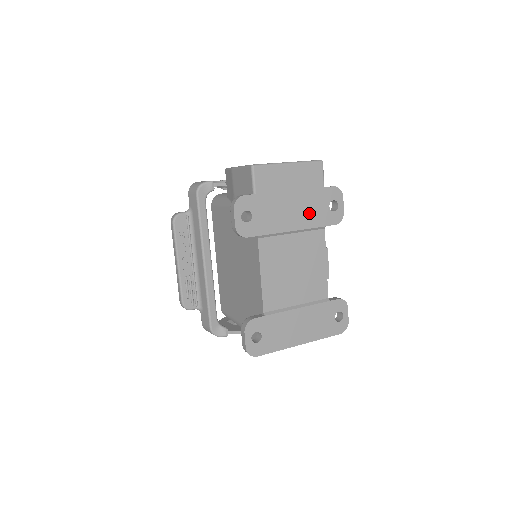
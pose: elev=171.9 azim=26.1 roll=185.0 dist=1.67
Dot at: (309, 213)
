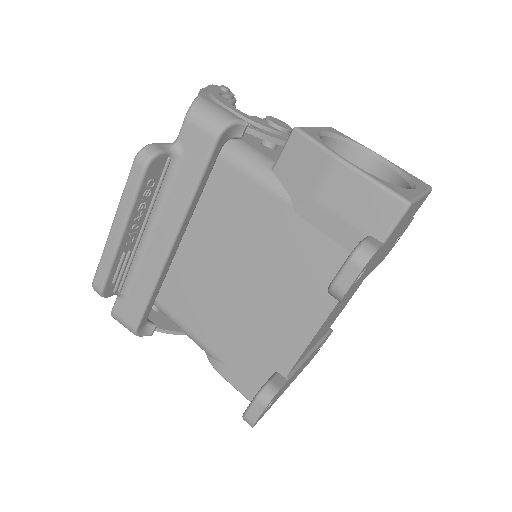
Dot at: (385, 253)
